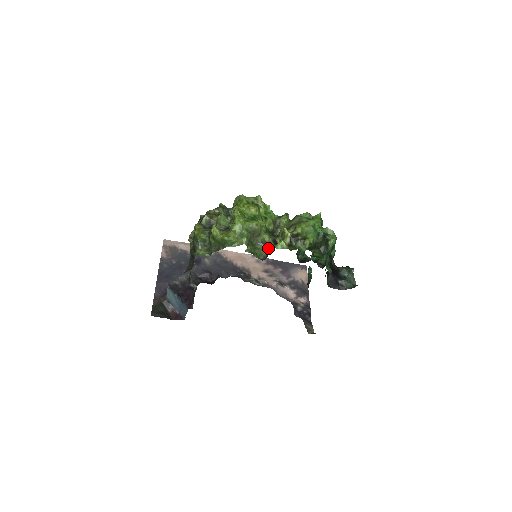
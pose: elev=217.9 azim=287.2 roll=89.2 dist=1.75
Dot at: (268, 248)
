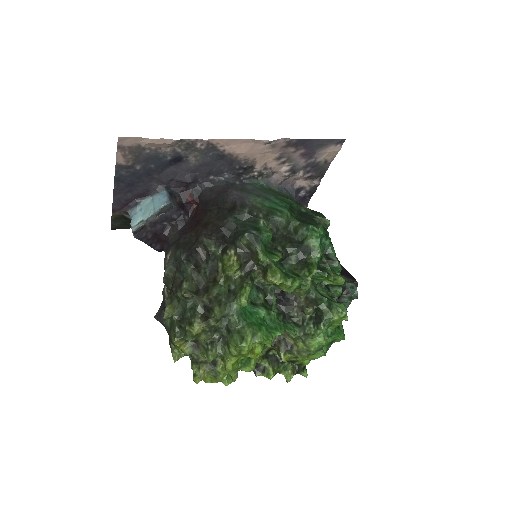
Dot at: (256, 363)
